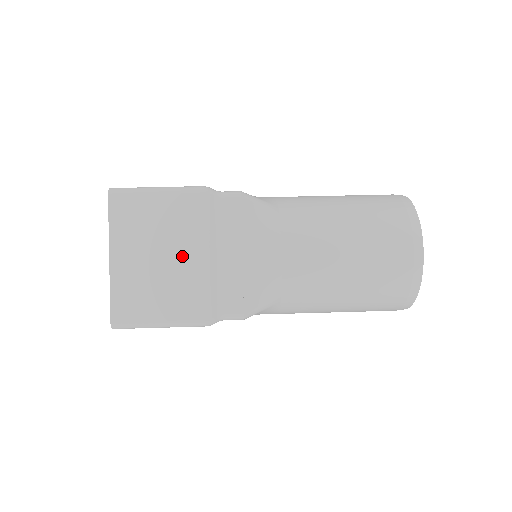
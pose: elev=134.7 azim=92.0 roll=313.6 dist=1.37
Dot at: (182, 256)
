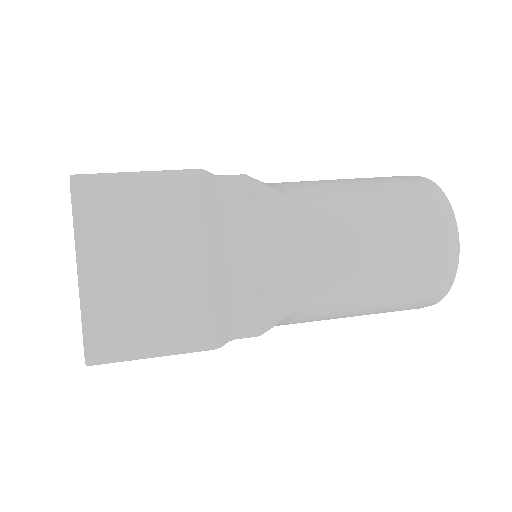
Dot at: (178, 261)
